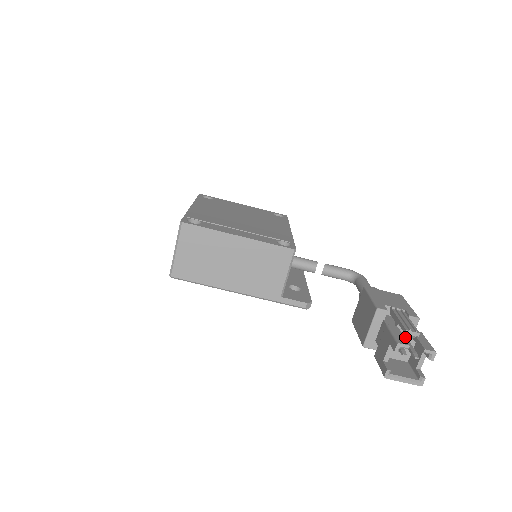
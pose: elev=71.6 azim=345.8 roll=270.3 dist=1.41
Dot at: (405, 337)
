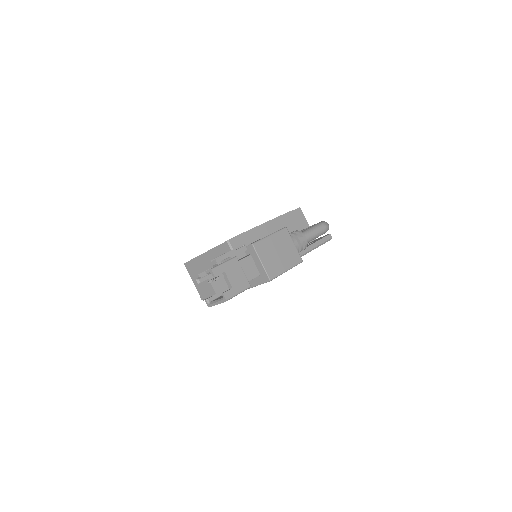
Dot at: occluded
